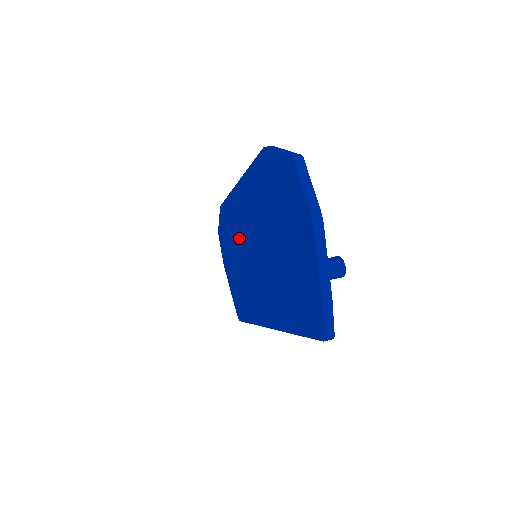
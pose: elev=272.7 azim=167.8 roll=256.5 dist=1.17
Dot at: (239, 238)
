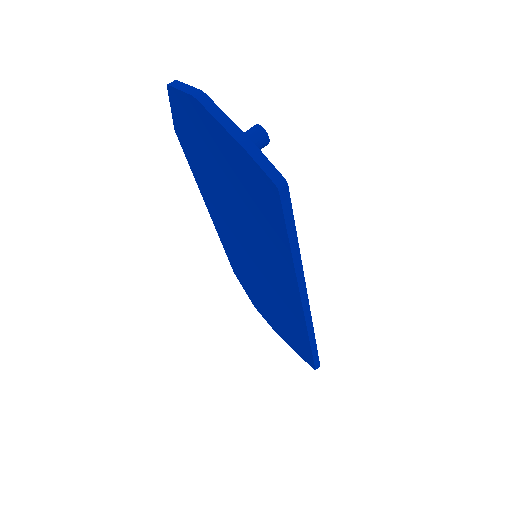
Dot at: (246, 266)
